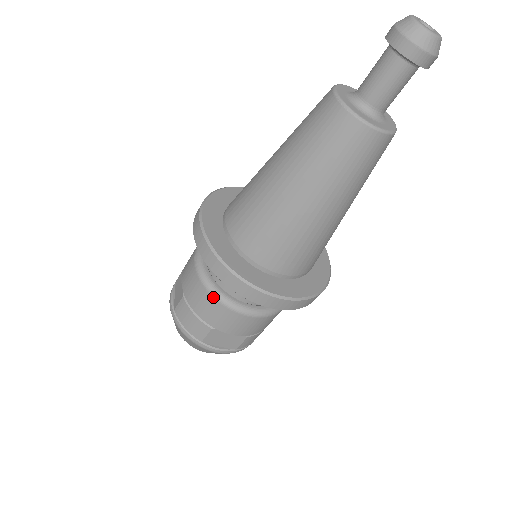
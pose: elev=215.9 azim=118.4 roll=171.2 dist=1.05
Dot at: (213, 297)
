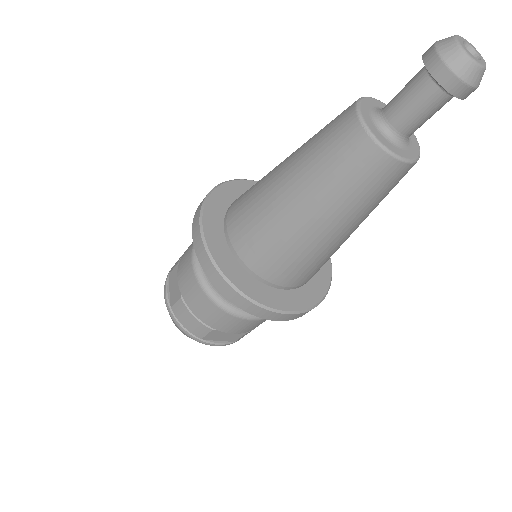
Dot at: (215, 305)
